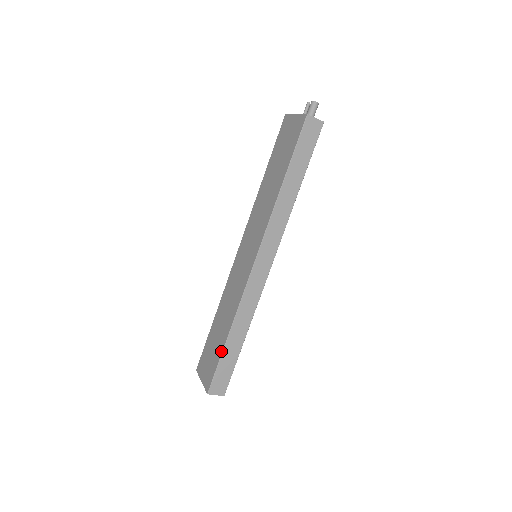
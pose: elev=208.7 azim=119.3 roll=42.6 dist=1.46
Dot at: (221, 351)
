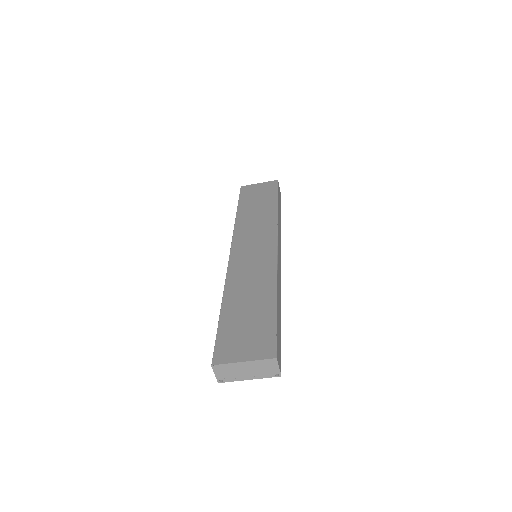
Dot at: (274, 312)
